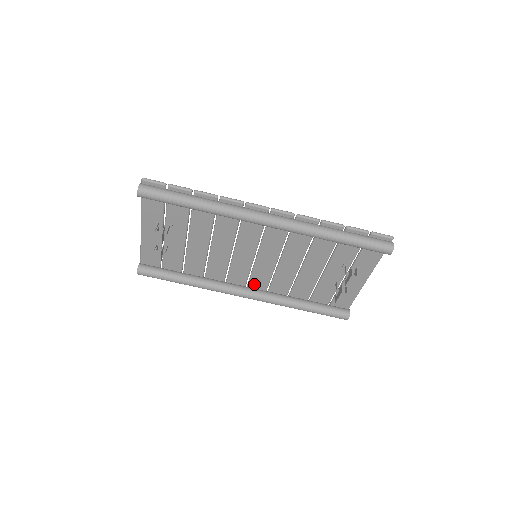
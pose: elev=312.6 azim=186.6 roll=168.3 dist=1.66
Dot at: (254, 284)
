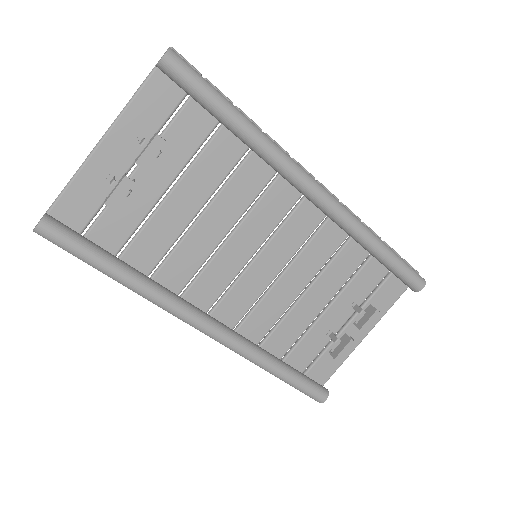
Dot at: (220, 314)
